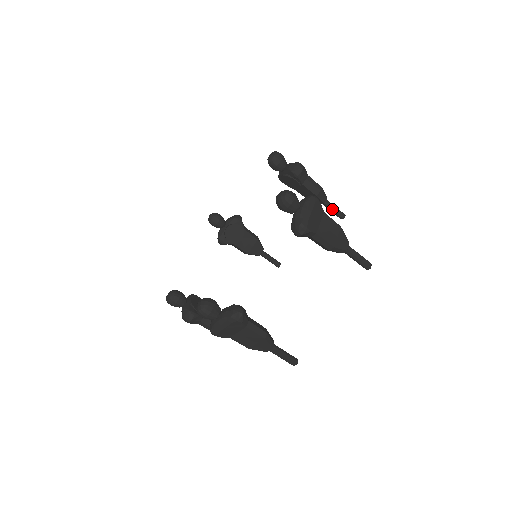
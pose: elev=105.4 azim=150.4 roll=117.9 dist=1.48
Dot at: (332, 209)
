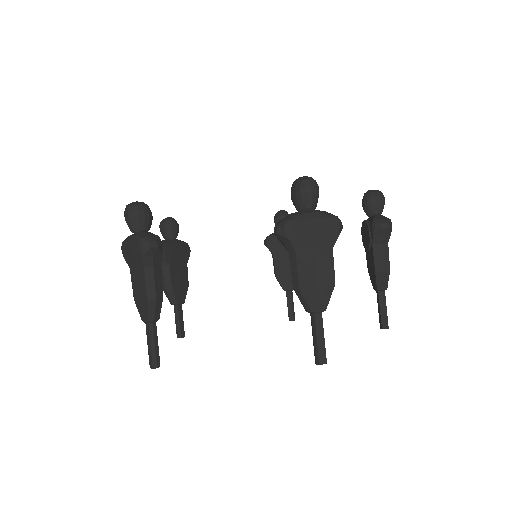
Dot at: (380, 306)
